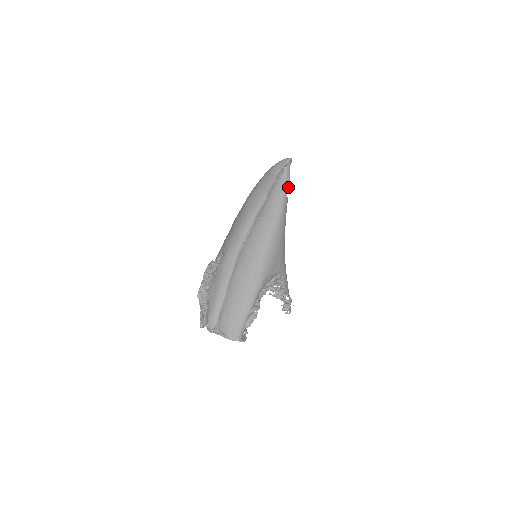
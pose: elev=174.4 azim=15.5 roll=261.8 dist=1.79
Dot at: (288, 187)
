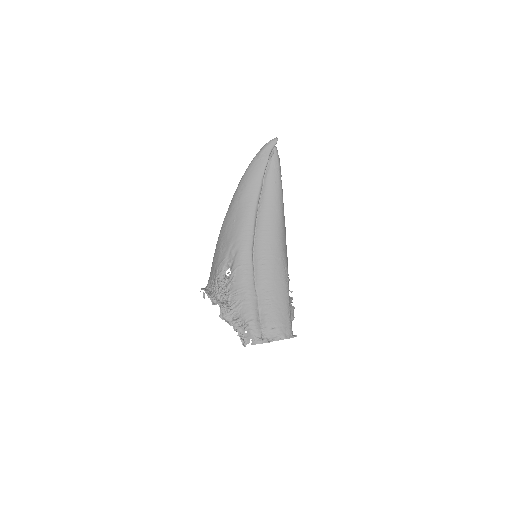
Dot at: (280, 166)
